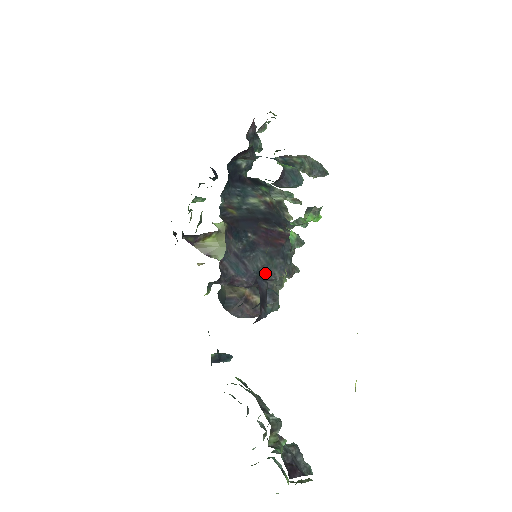
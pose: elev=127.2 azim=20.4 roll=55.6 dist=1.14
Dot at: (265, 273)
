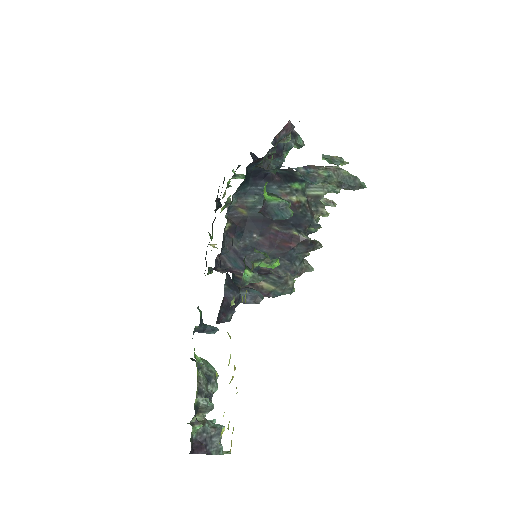
Dot at: (267, 270)
